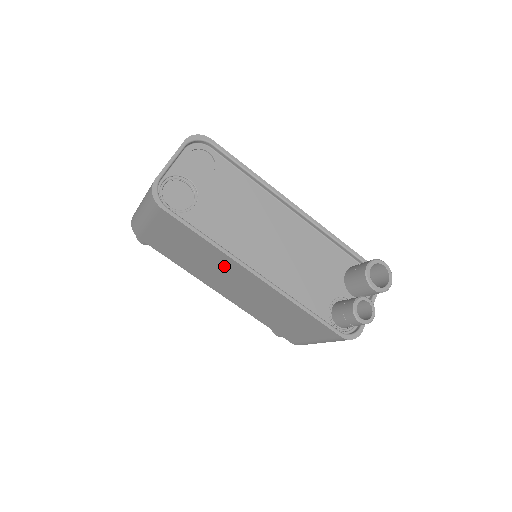
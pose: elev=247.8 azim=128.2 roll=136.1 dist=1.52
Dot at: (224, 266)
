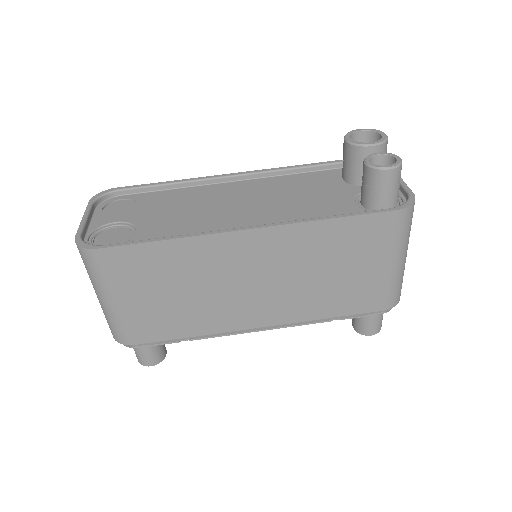
Dot at: (216, 262)
